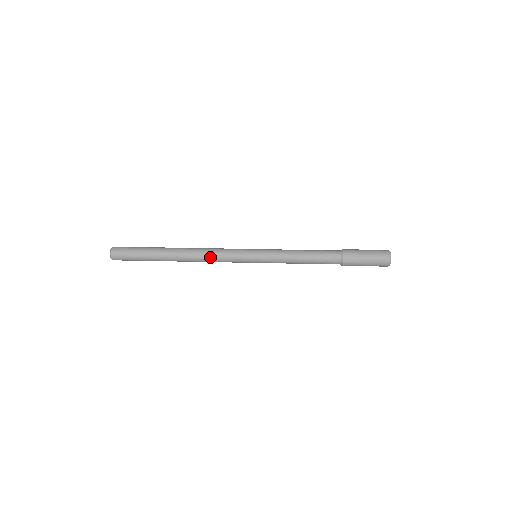
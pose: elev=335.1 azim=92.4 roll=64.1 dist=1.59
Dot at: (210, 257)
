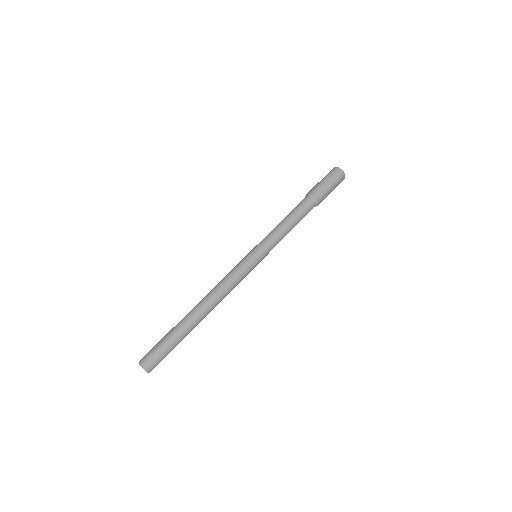
Dot at: (229, 292)
